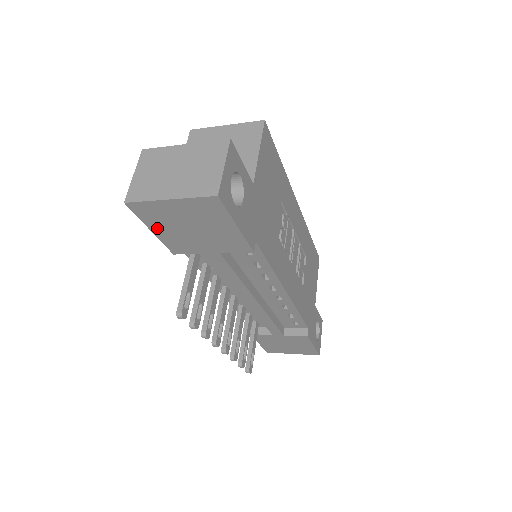
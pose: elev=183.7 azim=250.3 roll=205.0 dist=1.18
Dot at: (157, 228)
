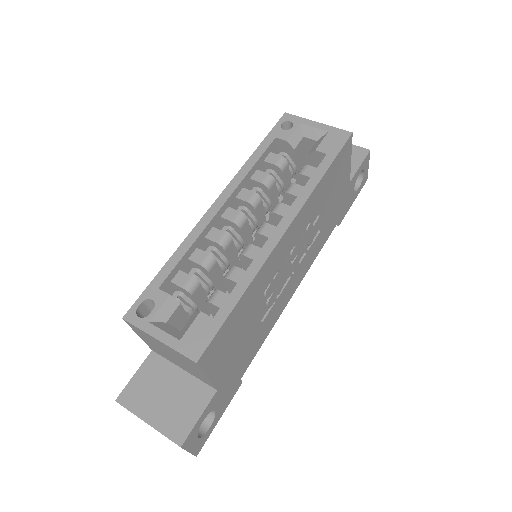
Dot at: occluded
